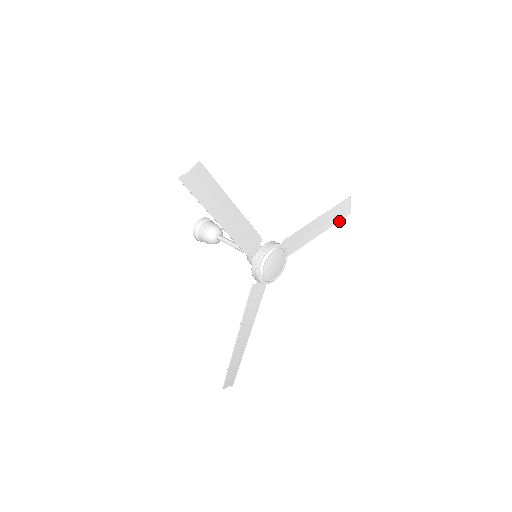
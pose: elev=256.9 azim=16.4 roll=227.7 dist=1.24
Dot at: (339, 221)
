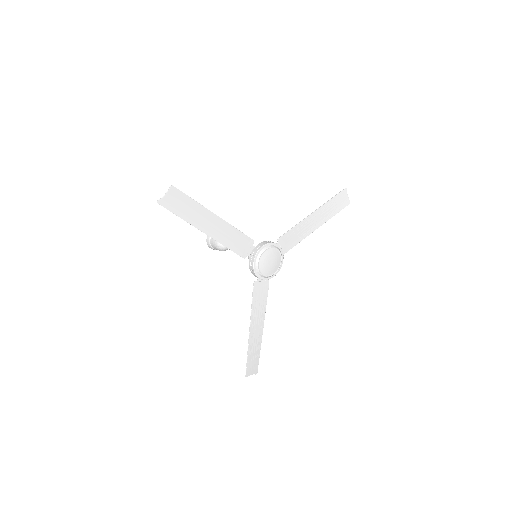
Dot at: (338, 212)
